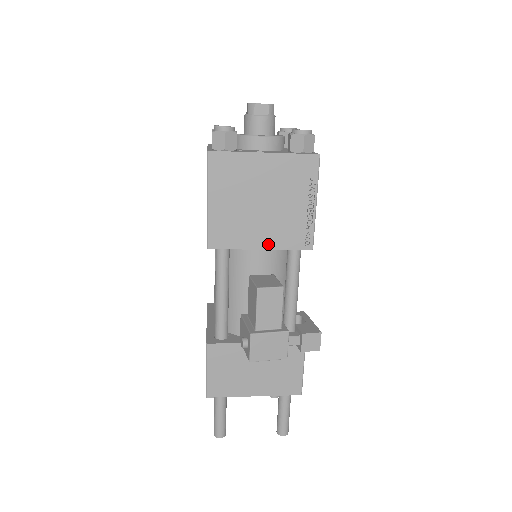
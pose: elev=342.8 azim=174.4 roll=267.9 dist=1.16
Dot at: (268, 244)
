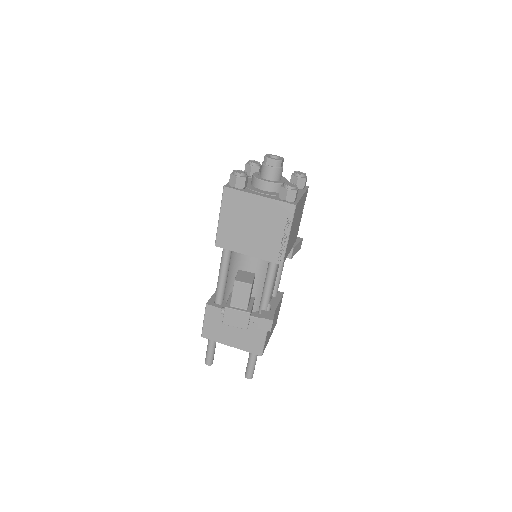
Dot at: (253, 253)
